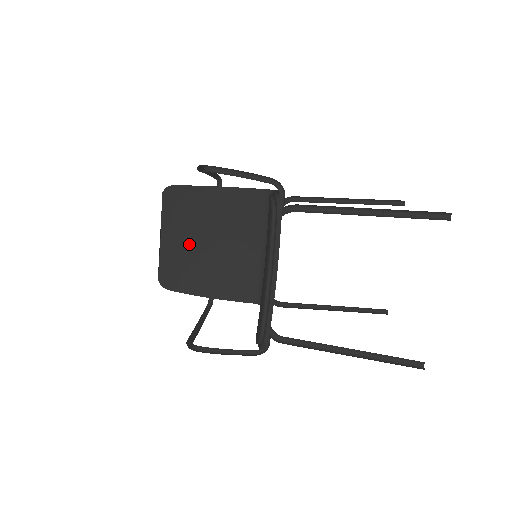
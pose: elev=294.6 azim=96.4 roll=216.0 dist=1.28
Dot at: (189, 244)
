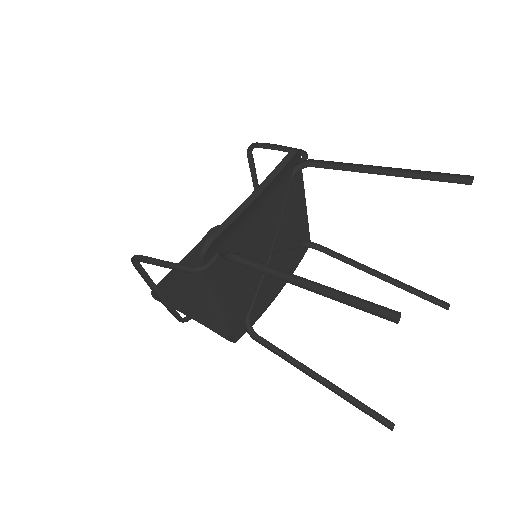
Dot at: occluded
